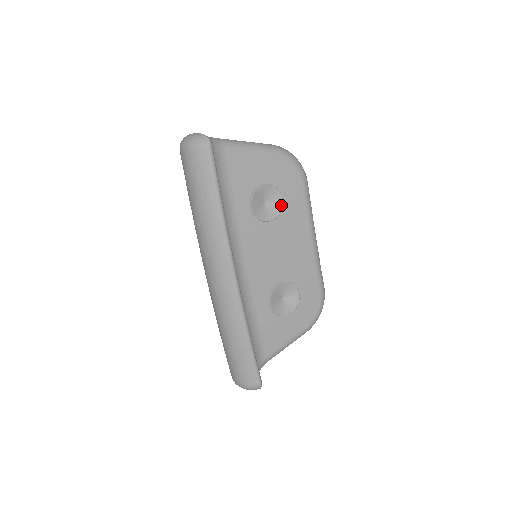
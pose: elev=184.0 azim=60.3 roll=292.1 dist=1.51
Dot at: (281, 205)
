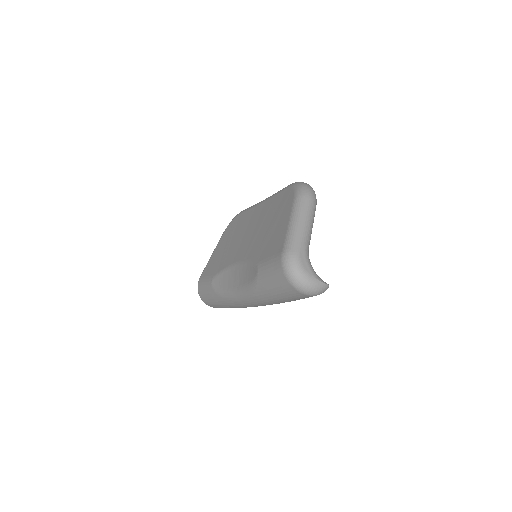
Dot at: occluded
